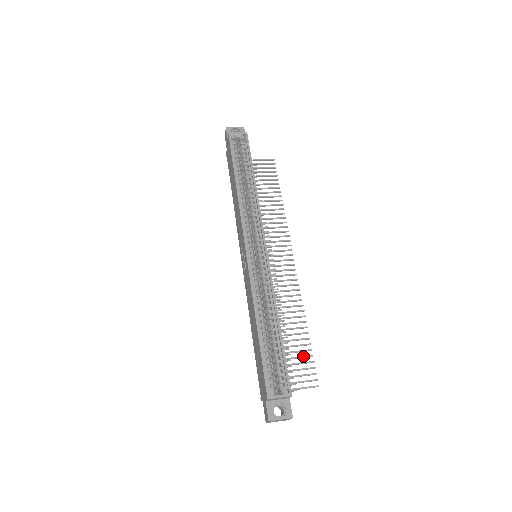
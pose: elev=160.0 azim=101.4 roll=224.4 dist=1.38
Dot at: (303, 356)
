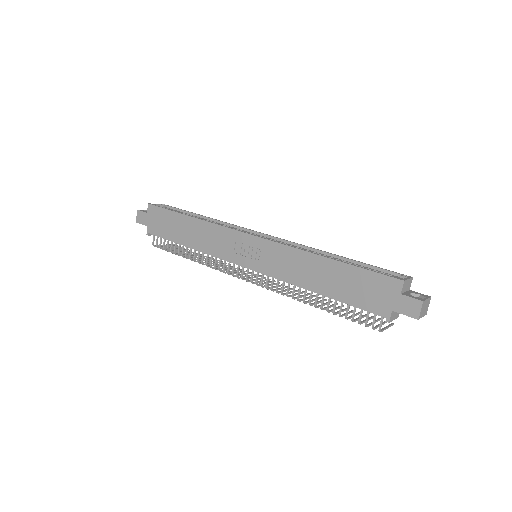
Dot at: occluded
